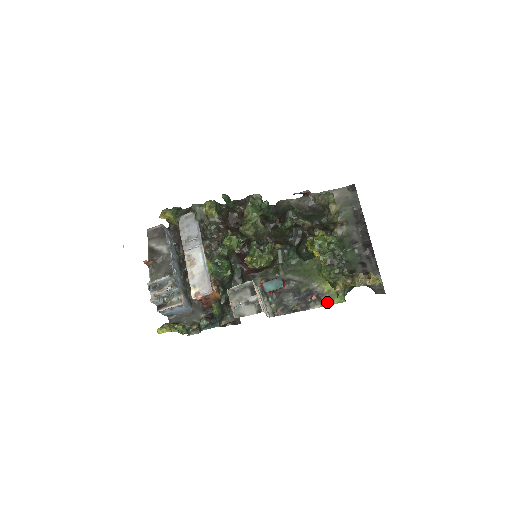
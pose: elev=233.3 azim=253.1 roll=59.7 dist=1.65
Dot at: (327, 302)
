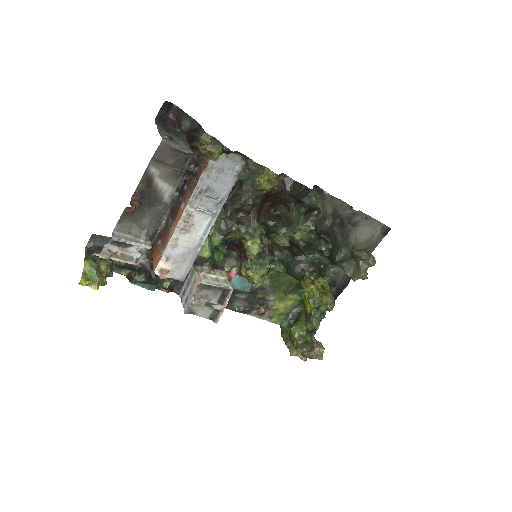
Dot at: (267, 317)
